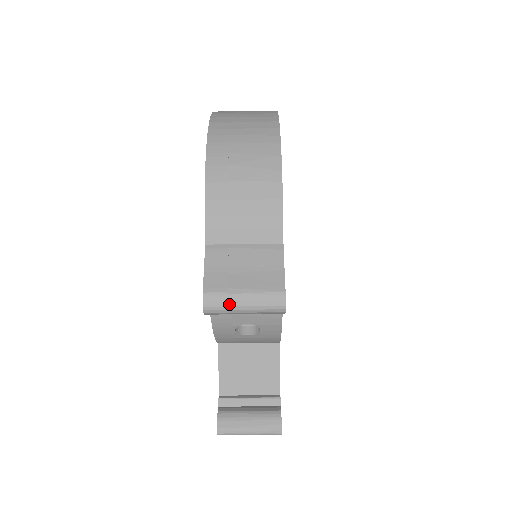
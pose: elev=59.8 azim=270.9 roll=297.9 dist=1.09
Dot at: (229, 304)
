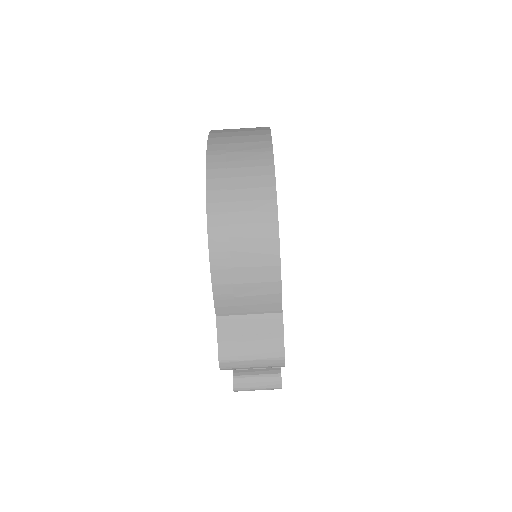
Dot at: (240, 367)
